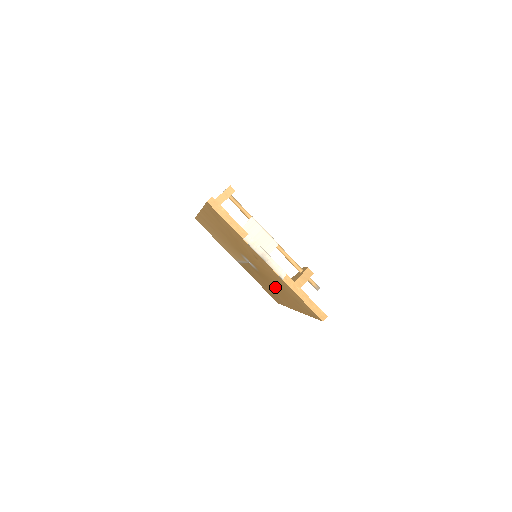
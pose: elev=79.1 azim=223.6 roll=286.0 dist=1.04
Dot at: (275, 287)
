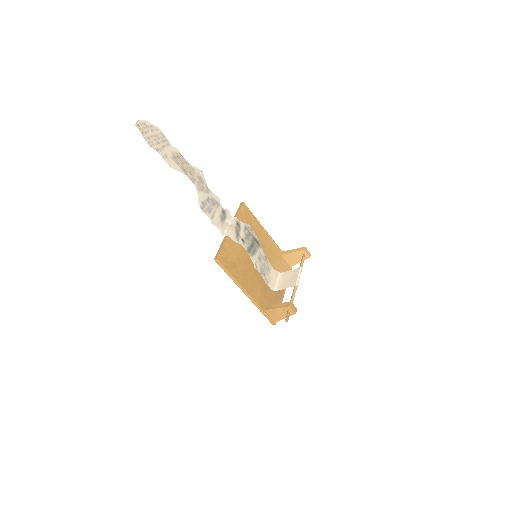
Dot at: occluded
